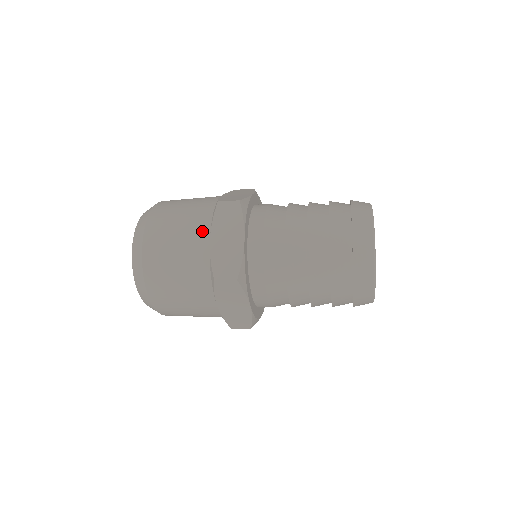
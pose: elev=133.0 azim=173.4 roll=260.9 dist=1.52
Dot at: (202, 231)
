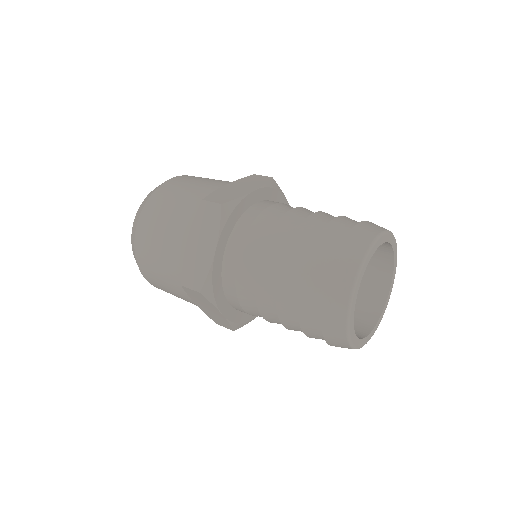
Dot at: (184, 228)
